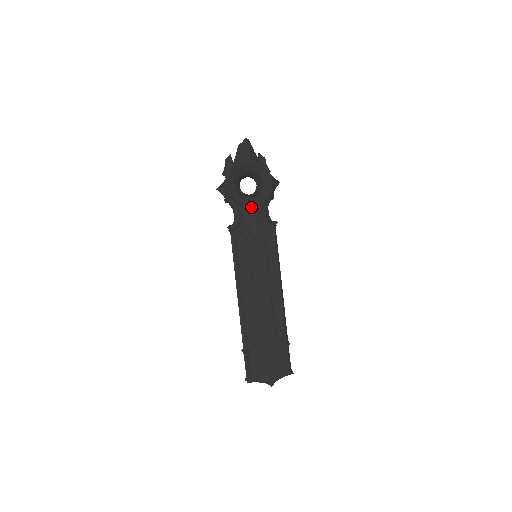
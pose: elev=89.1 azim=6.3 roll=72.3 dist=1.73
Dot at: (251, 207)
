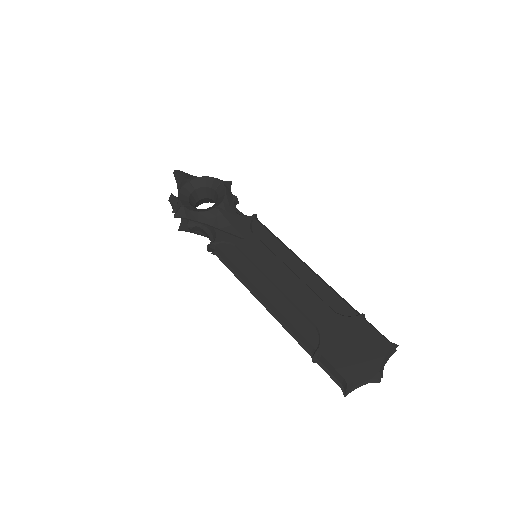
Dot at: (214, 213)
